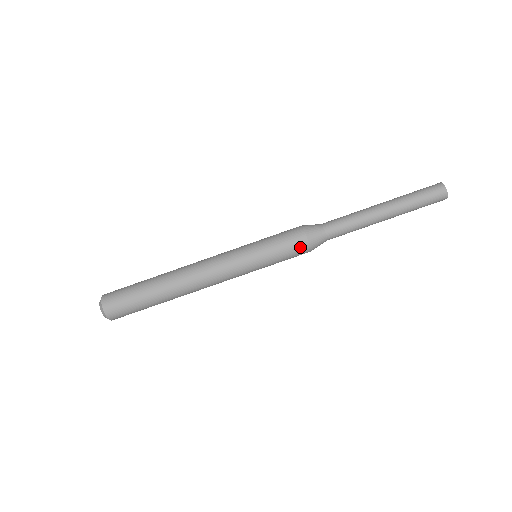
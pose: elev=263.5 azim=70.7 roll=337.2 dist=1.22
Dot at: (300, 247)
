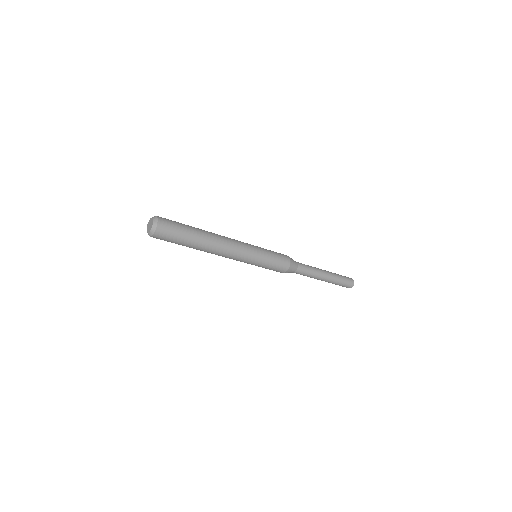
Dot at: (276, 271)
